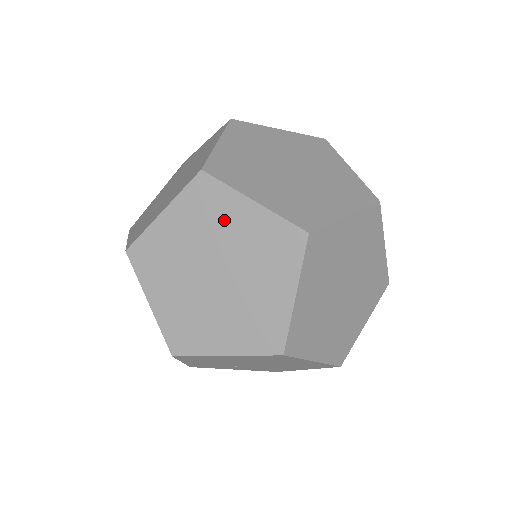
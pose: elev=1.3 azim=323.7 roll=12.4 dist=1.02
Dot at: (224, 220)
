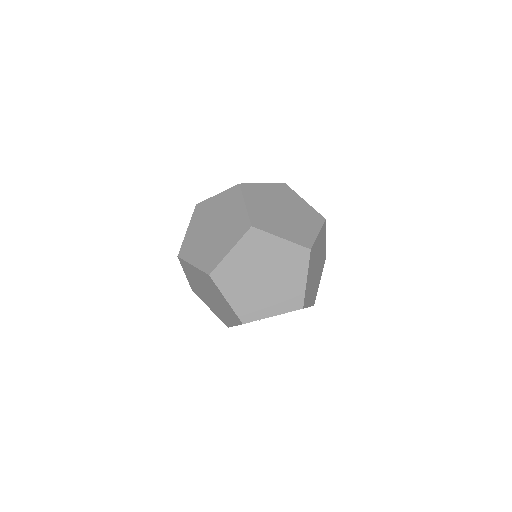
Dot at: (267, 250)
